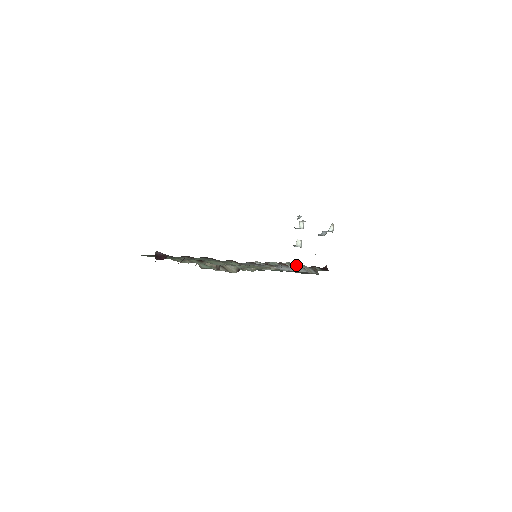
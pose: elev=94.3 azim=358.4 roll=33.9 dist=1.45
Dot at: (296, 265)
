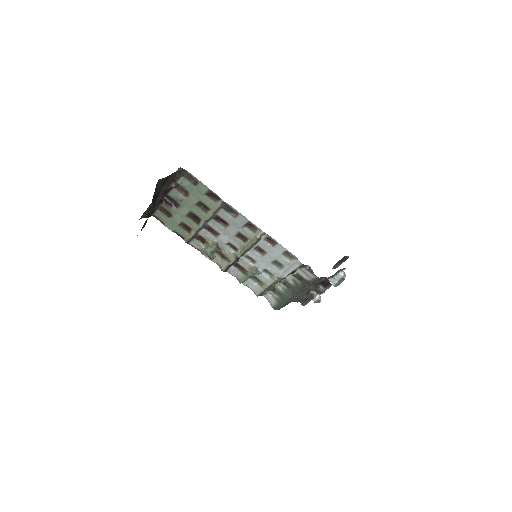
Dot at: (297, 275)
